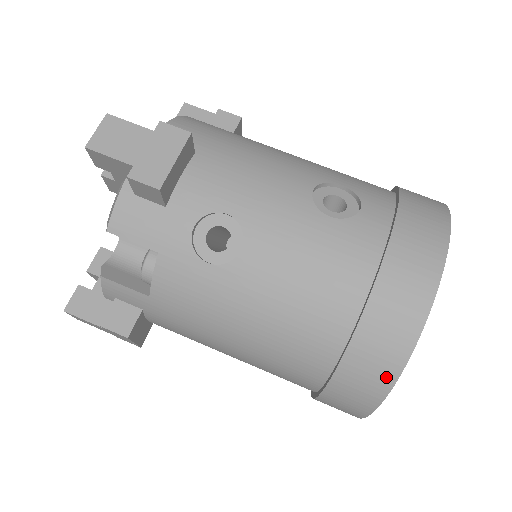
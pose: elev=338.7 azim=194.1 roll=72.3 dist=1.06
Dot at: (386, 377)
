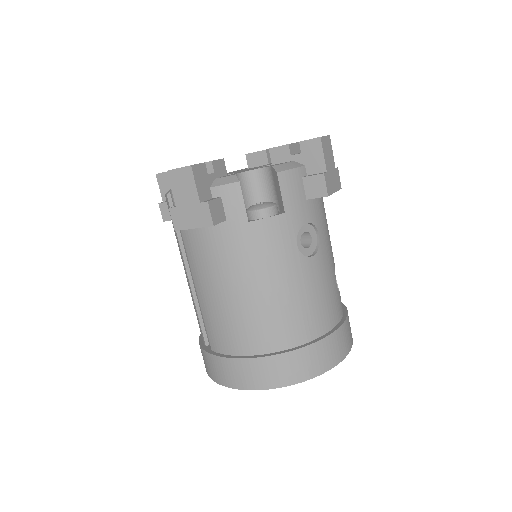
Dot at: (303, 375)
